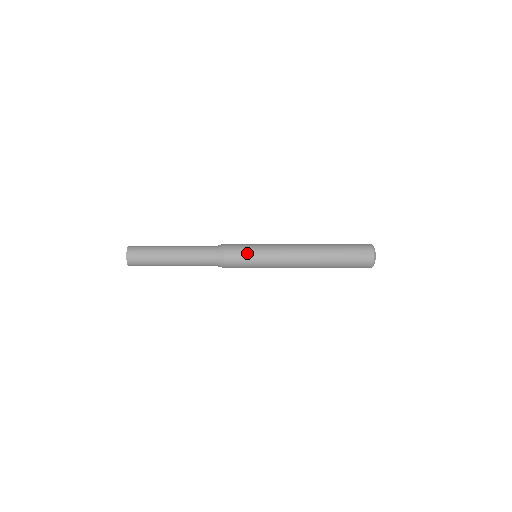
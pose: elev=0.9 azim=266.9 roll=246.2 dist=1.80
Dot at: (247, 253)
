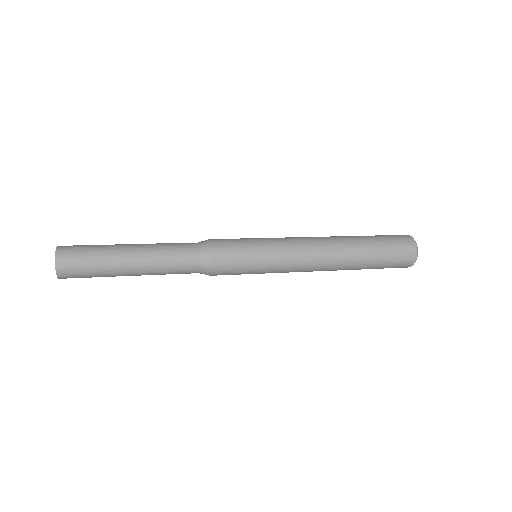
Dot at: (246, 266)
